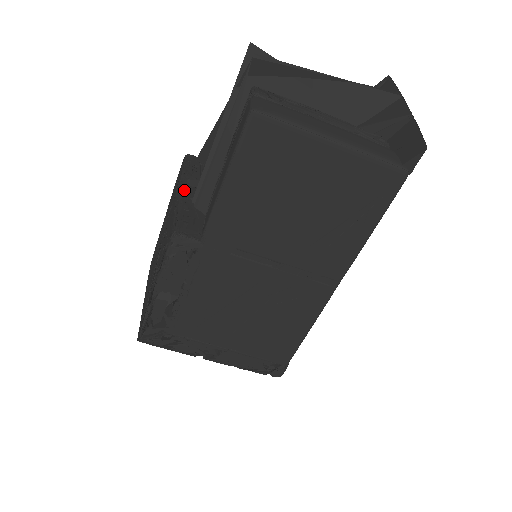
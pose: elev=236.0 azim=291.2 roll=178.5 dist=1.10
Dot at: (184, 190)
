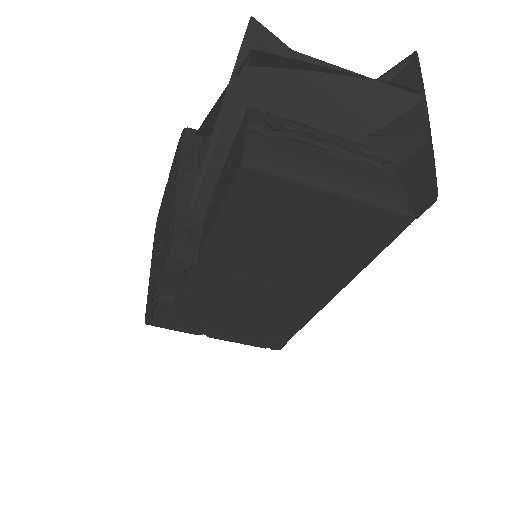
Dot at: (181, 189)
